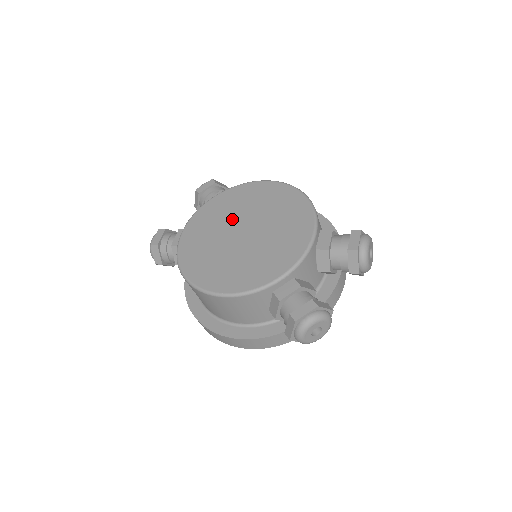
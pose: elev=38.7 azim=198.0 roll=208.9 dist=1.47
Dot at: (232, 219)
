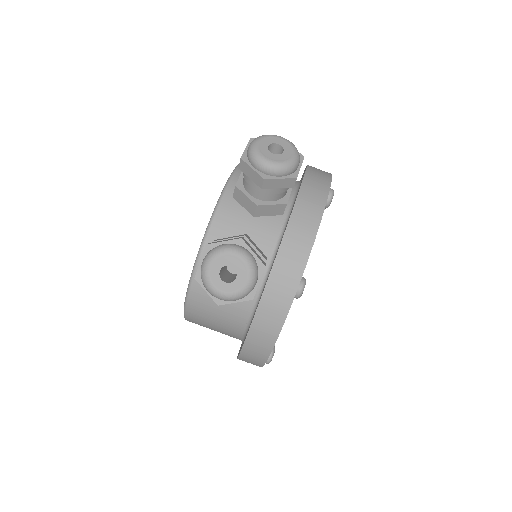
Dot at: occluded
